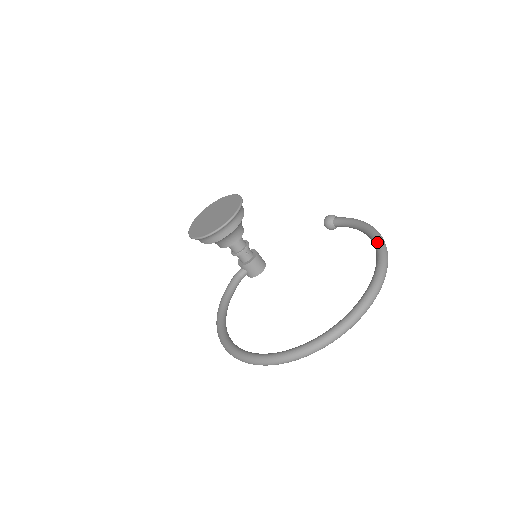
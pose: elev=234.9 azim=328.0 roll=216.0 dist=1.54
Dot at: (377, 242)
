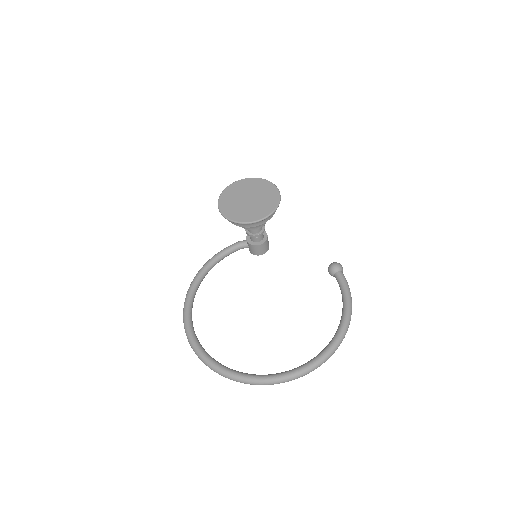
Dot at: (338, 335)
